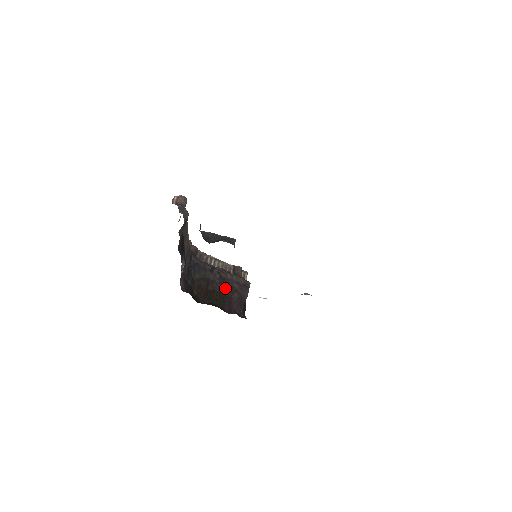
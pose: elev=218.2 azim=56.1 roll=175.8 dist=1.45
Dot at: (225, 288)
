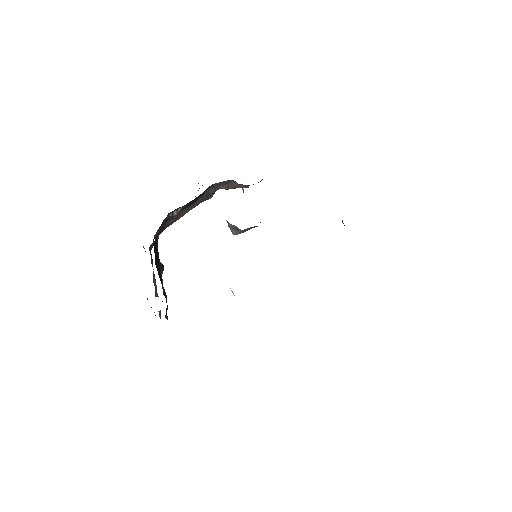
Dot at: occluded
